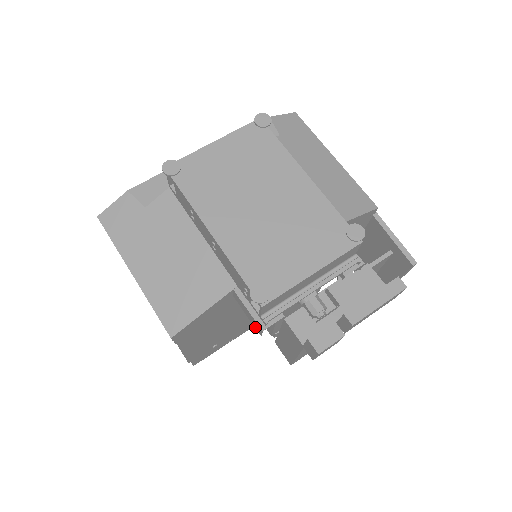
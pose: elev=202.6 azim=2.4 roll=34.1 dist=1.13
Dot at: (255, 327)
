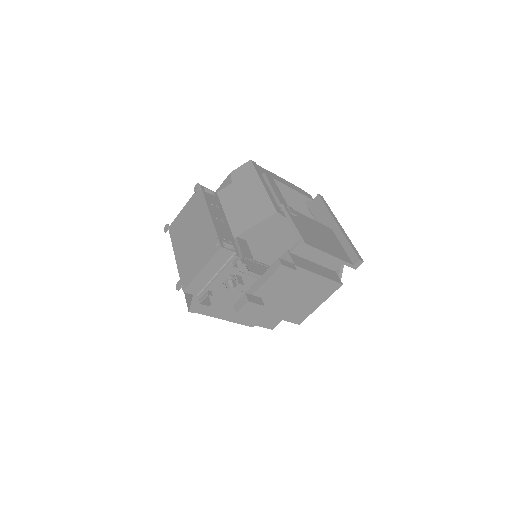
Dot at: (208, 302)
